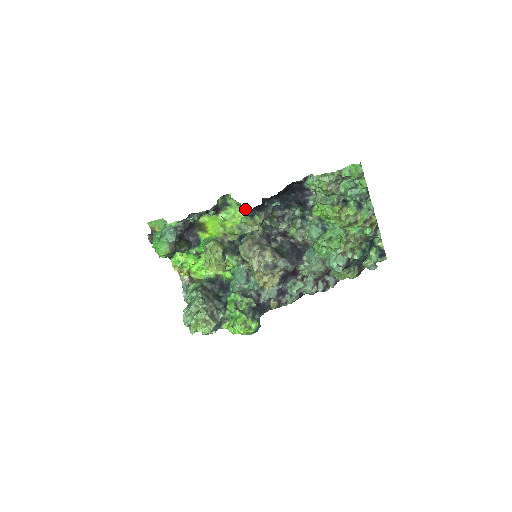
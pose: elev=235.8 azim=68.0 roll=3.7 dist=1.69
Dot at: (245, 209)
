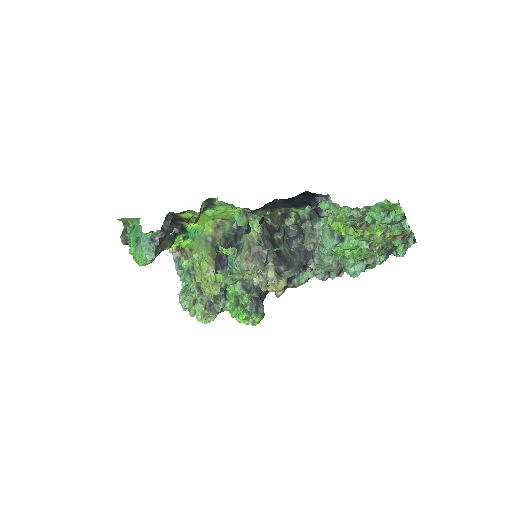
Dot at: occluded
